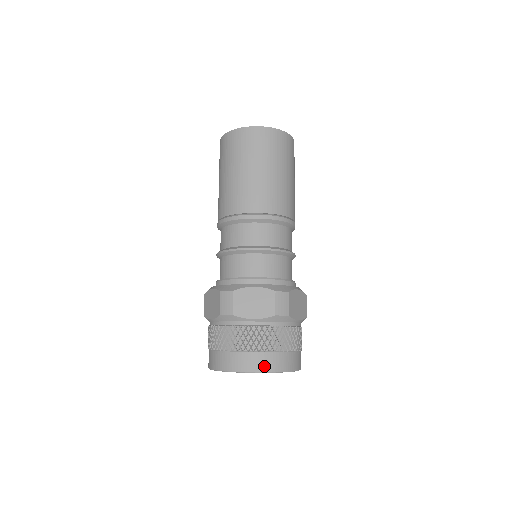
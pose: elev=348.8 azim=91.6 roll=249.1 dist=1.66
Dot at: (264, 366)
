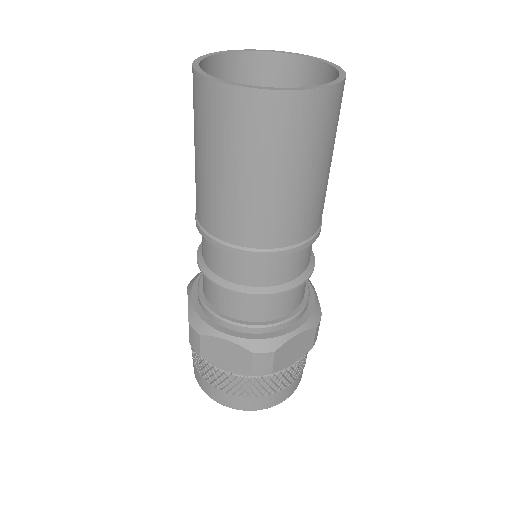
Dot at: (238, 405)
